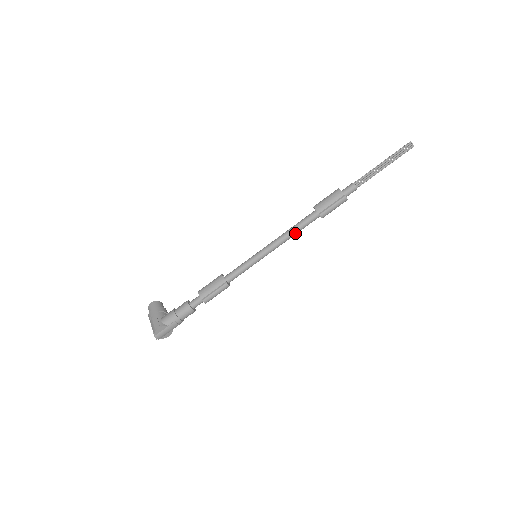
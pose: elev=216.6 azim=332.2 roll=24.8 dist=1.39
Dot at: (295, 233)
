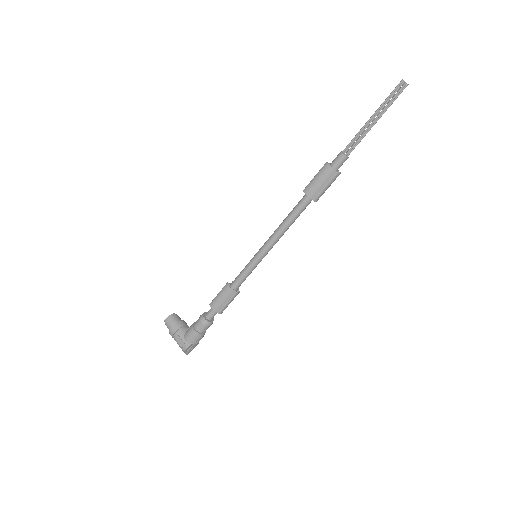
Dot at: (291, 224)
